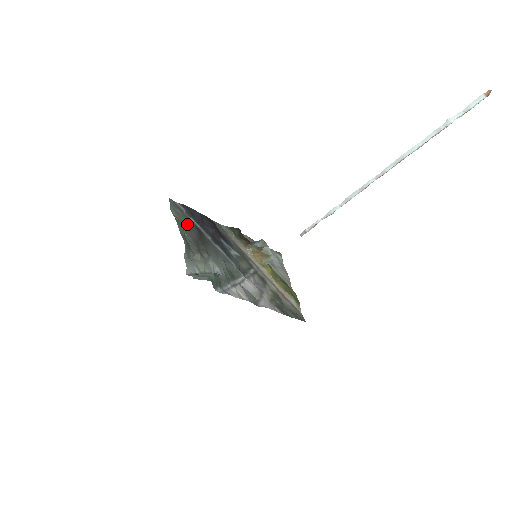
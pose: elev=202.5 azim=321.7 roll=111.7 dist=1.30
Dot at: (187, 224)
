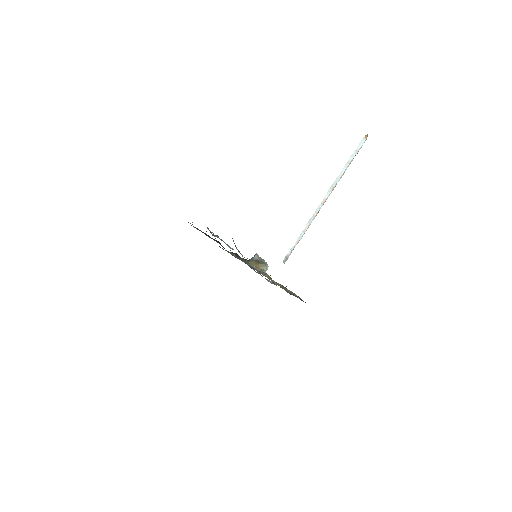
Dot at: occluded
